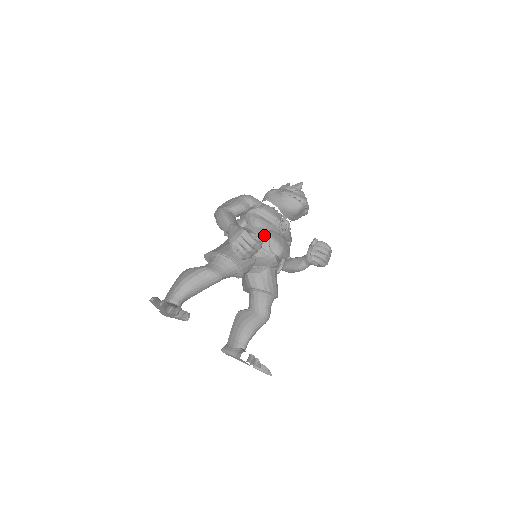
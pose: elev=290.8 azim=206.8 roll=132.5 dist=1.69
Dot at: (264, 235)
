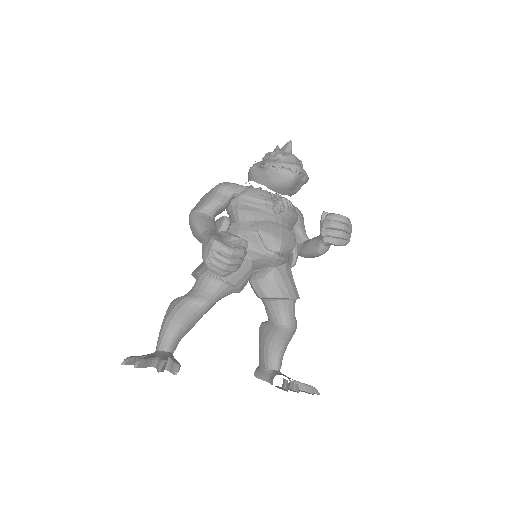
Dot at: (252, 231)
